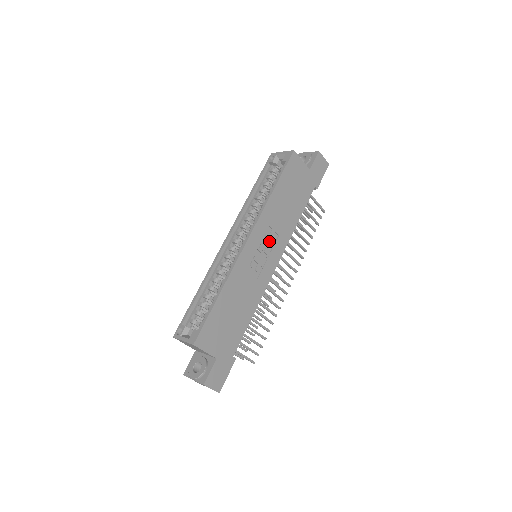
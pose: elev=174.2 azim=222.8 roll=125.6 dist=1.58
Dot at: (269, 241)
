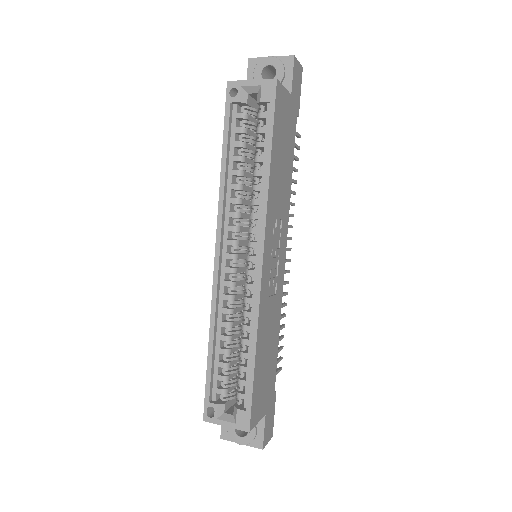
Dot at: (277, 237)
